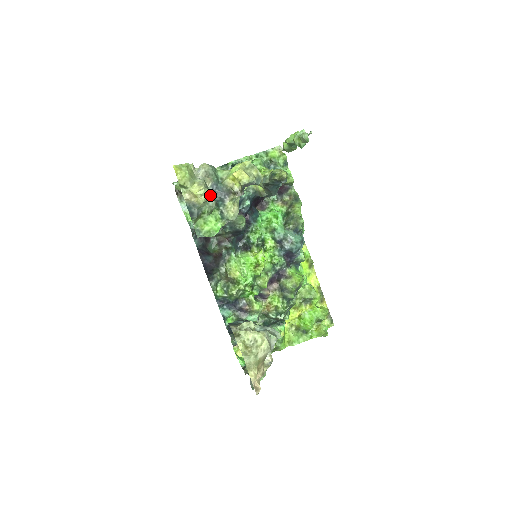
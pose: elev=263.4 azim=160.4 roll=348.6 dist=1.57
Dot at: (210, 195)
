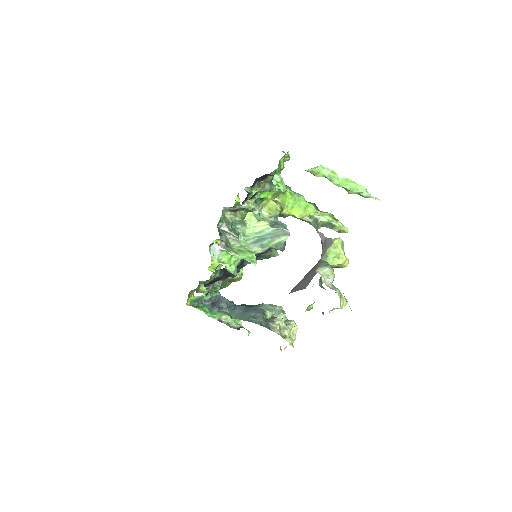
Dot at: occluded
